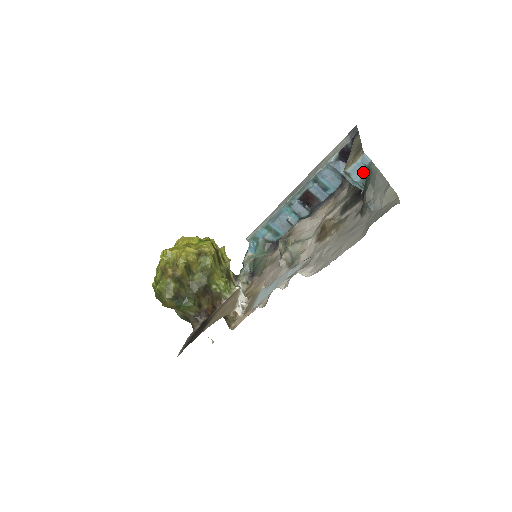
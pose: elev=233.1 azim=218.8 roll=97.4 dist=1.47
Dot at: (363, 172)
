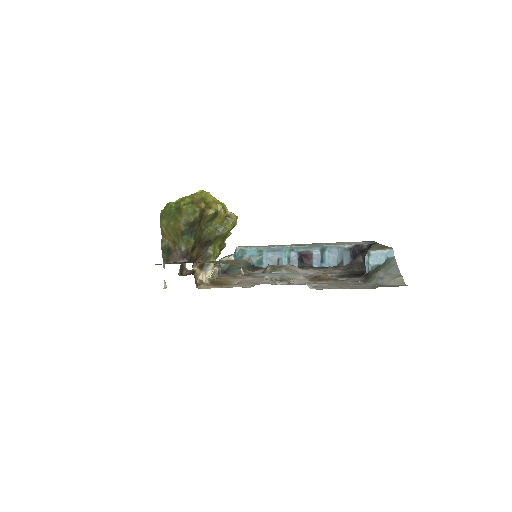
Dot at: (380, 261)
